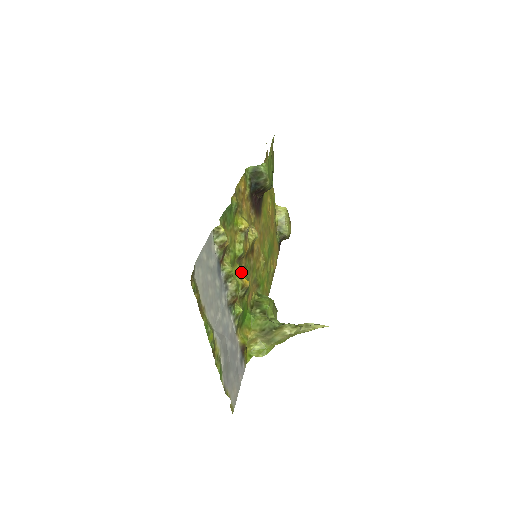
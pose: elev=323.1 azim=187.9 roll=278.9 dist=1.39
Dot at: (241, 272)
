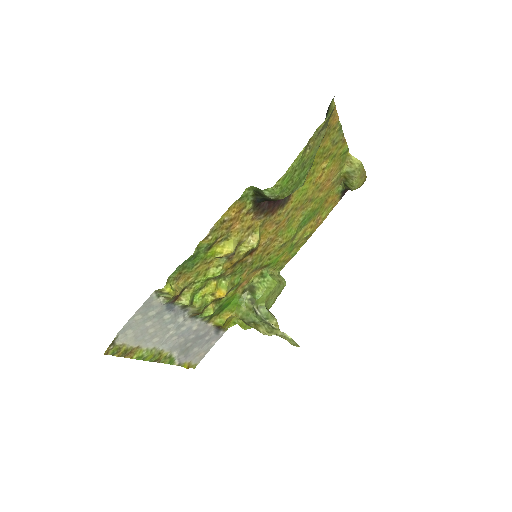
Dot at: (223, 280)
